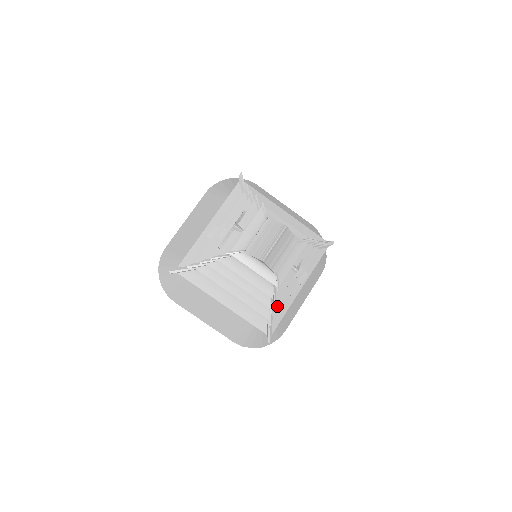
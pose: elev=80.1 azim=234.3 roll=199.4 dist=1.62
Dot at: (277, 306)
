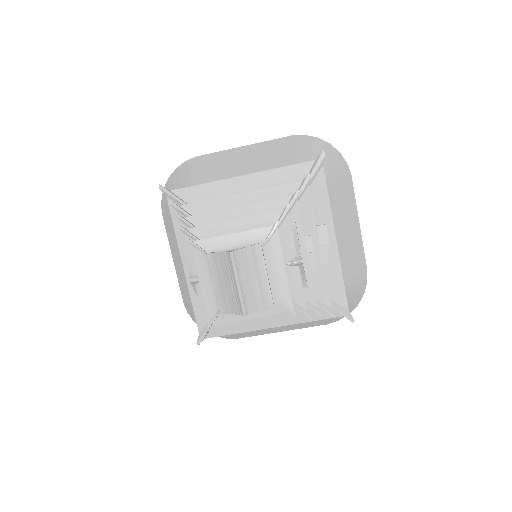
Dot at: (323, 293)
